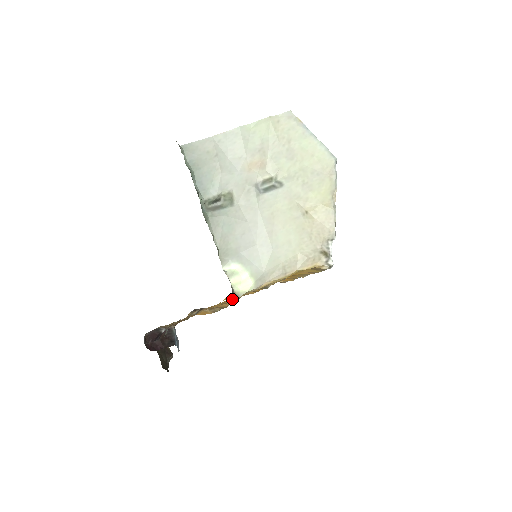
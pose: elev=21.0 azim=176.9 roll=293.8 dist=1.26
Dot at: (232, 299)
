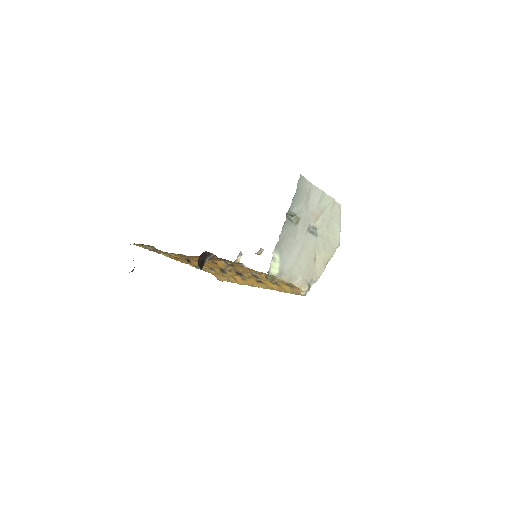
Dot at: (250, 271)
